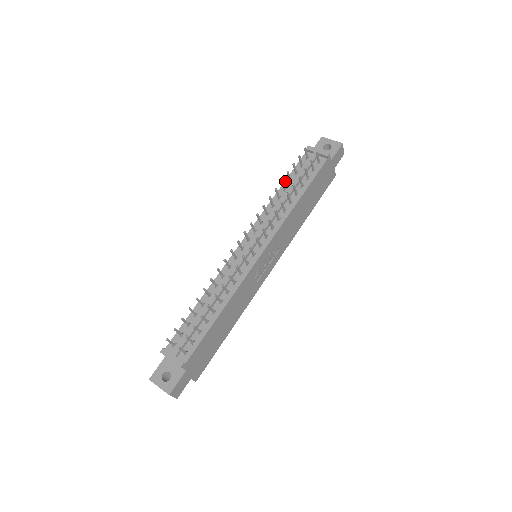
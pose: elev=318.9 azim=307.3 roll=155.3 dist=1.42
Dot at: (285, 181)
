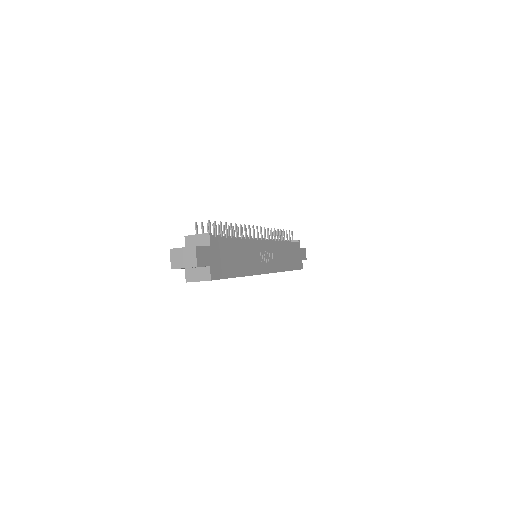
Dot at: occluded
